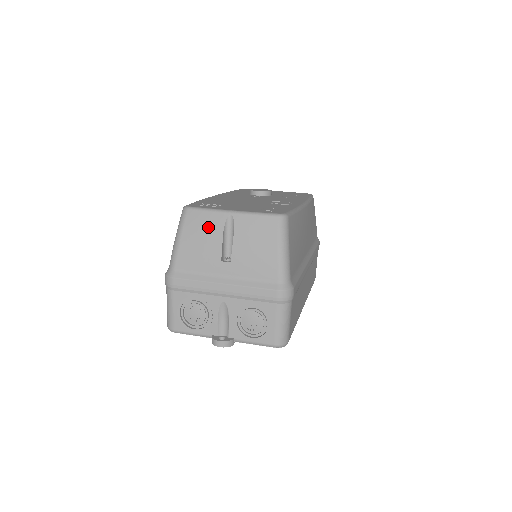
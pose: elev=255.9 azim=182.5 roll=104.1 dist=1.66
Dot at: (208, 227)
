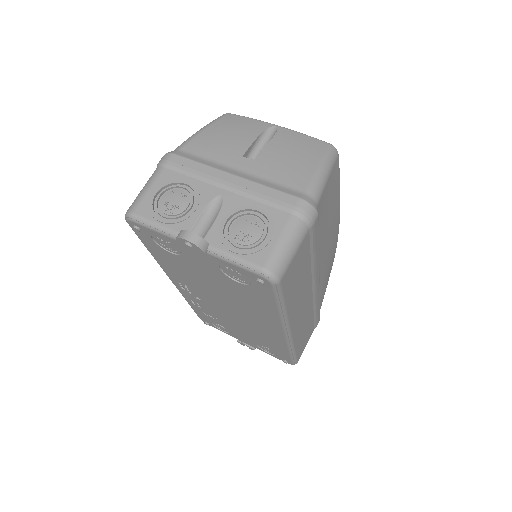
Dot at: (244, 127)
